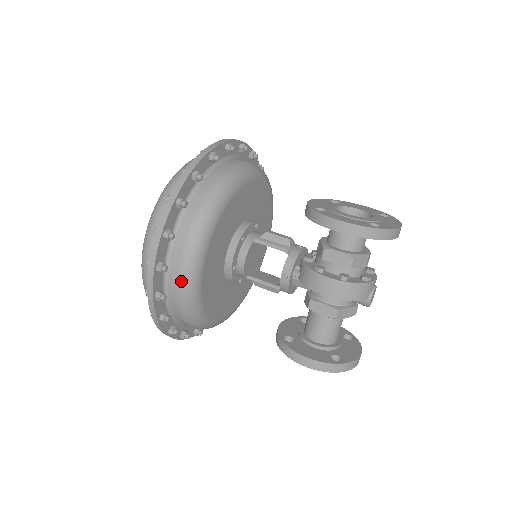
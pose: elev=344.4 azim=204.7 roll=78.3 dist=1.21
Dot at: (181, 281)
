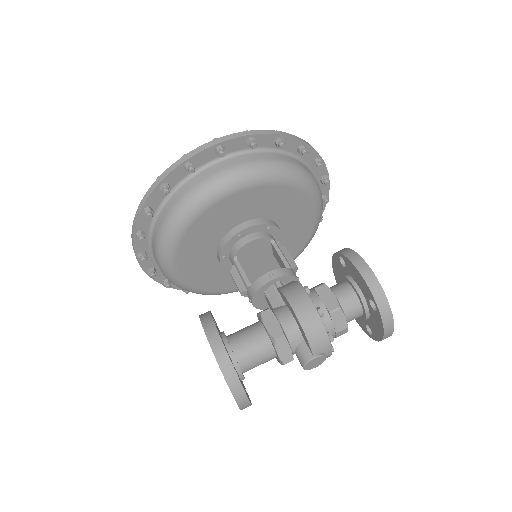
Dot at: (216, 177)
